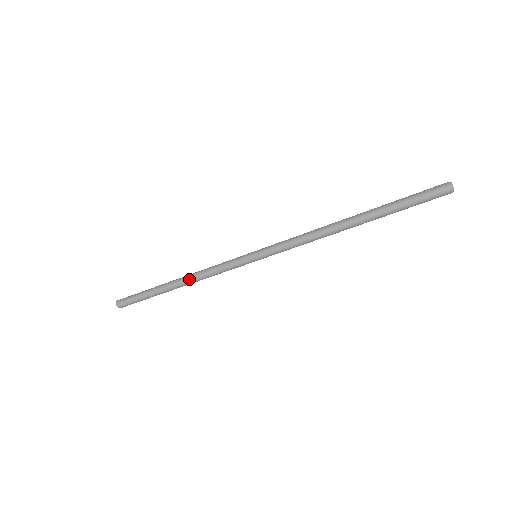
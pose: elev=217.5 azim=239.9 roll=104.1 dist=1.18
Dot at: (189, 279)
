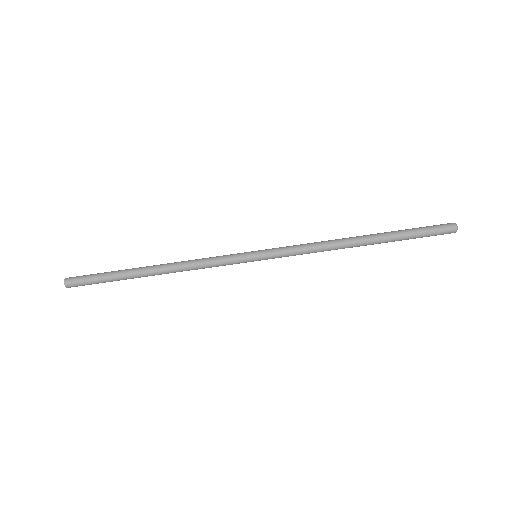
Dot at: (172, 263)
